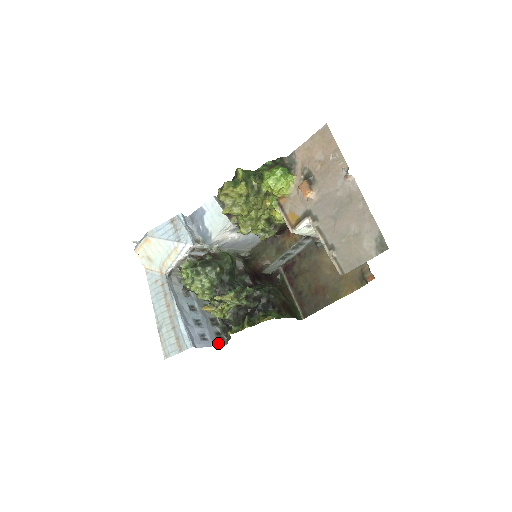
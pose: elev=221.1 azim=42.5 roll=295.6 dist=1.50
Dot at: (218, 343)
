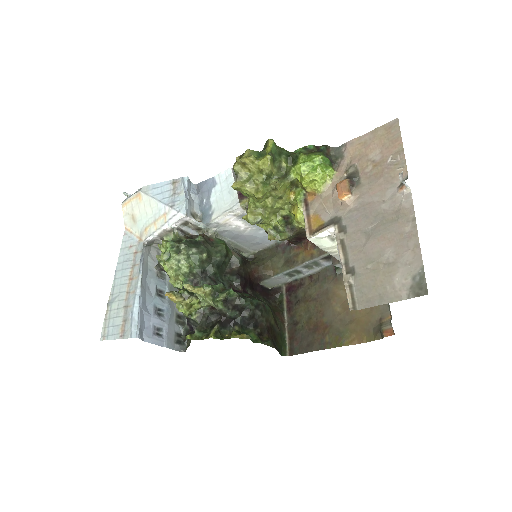
Dot at: (174, 346)
